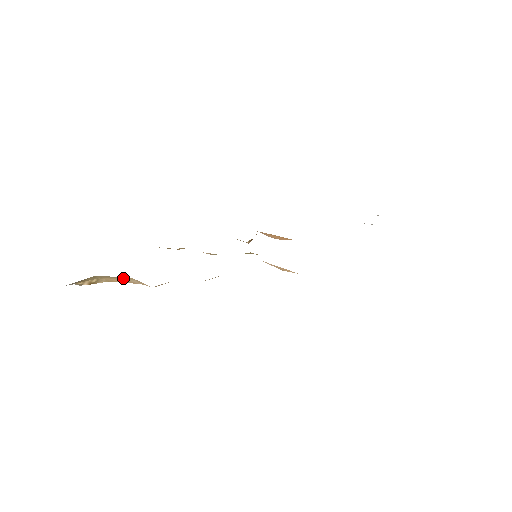
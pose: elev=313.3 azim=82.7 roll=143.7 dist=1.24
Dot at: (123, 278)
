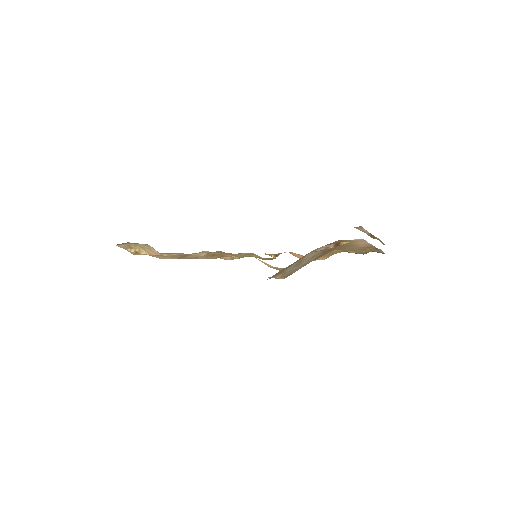
Dot at: (148, 247)
